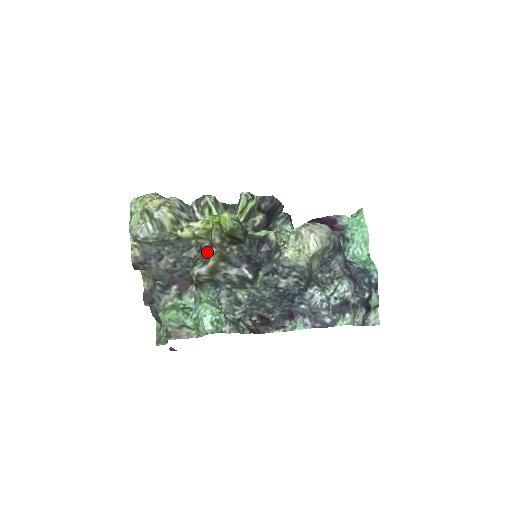
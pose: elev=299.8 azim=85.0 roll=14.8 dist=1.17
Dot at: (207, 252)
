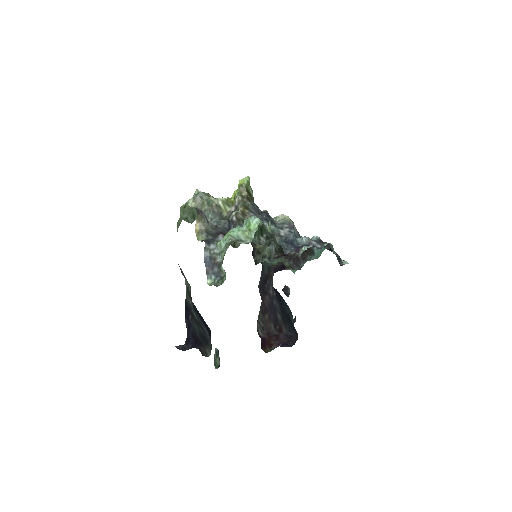
Dot at: (235, 209)
